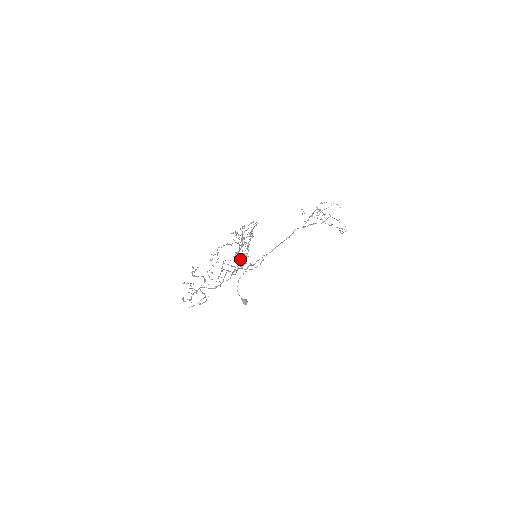
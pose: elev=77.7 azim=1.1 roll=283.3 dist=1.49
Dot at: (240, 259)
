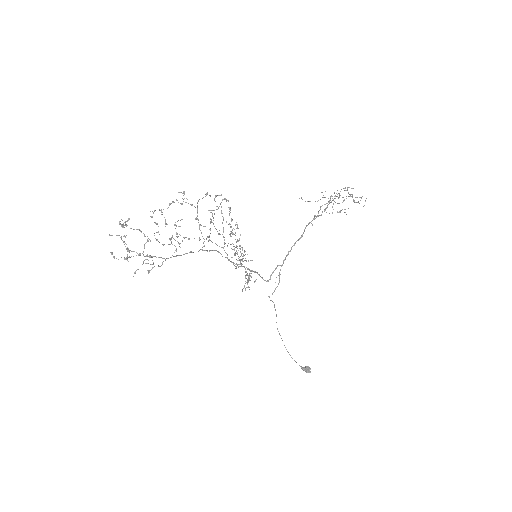
Dot at: (210, 233)
